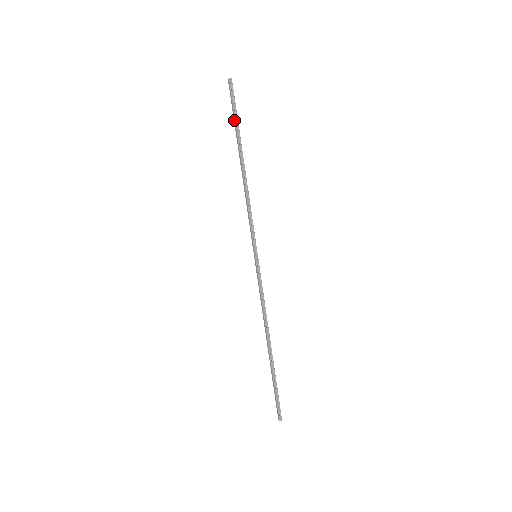
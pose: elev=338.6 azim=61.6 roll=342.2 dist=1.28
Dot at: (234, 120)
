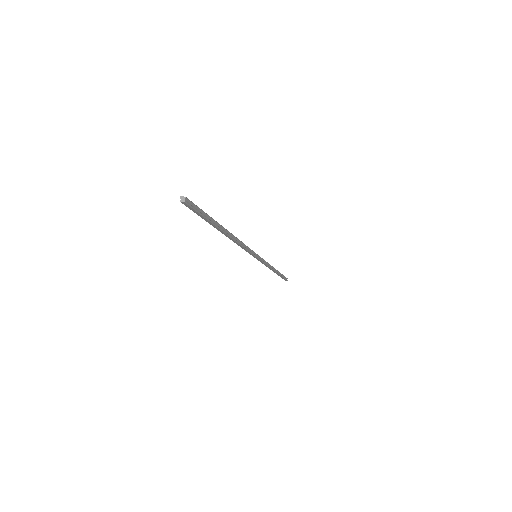
Dot at: (206, 221)
